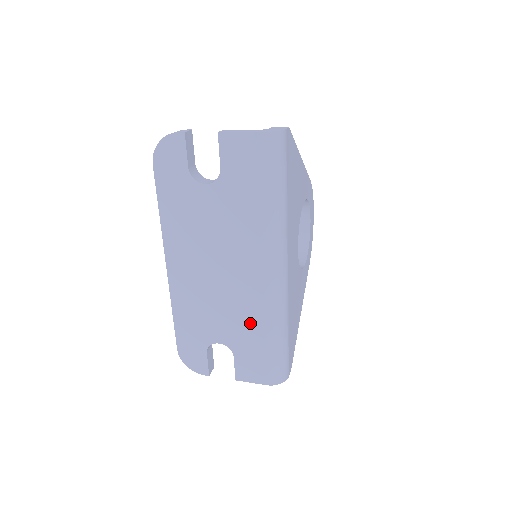
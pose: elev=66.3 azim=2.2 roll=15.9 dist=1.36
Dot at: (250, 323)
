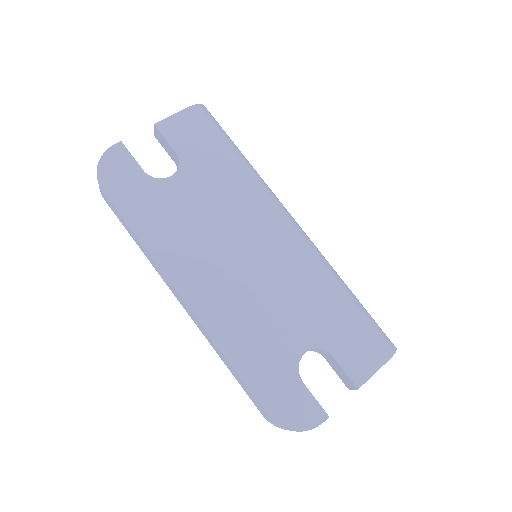
Dot at: (314, 294)
